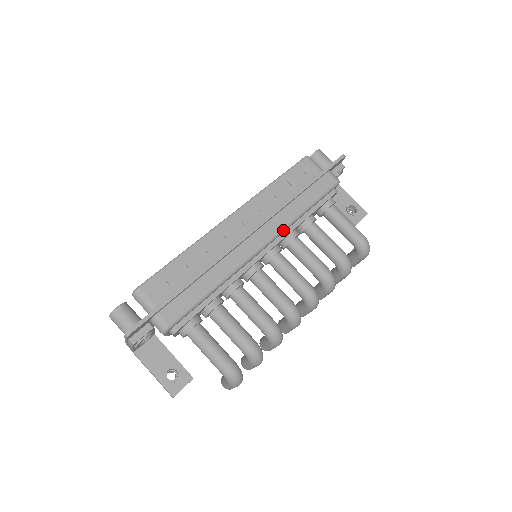
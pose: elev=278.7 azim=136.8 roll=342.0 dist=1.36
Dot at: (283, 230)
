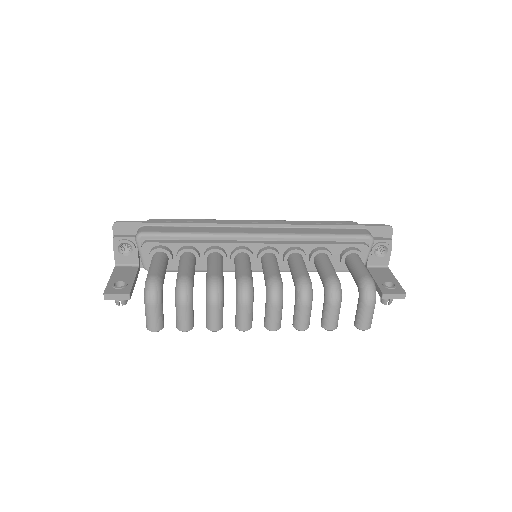
Dot at: (286, 236)
